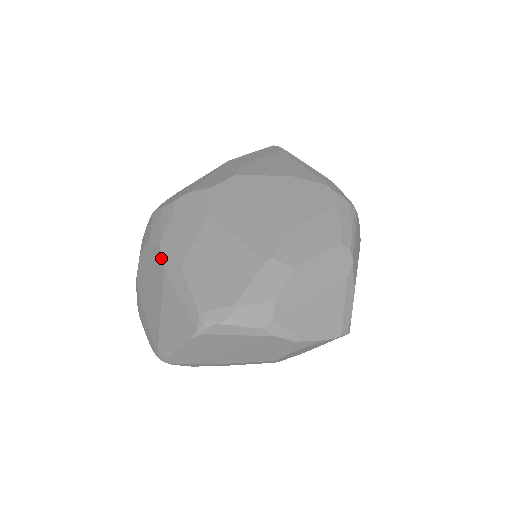
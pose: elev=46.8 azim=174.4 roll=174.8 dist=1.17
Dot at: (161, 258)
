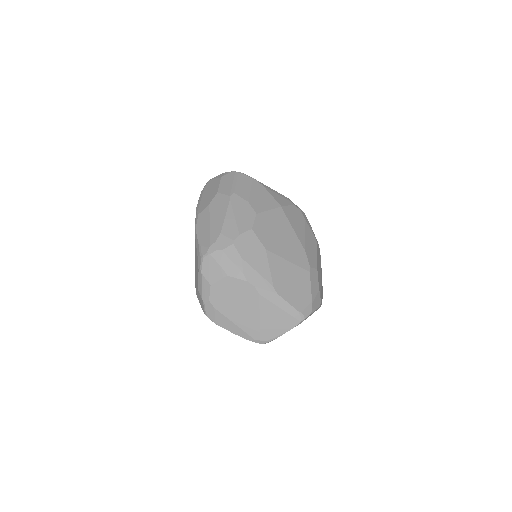
Dot at: (252, 288)
